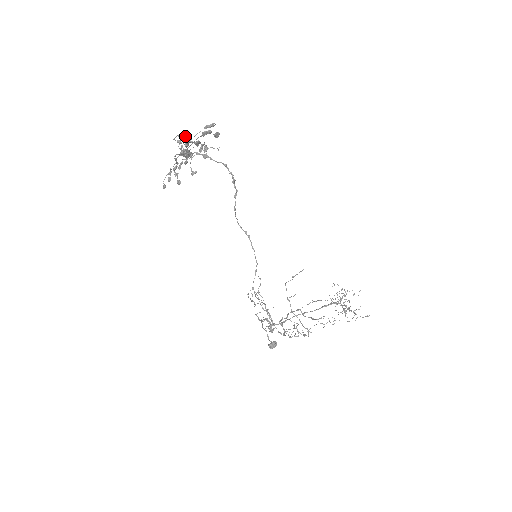
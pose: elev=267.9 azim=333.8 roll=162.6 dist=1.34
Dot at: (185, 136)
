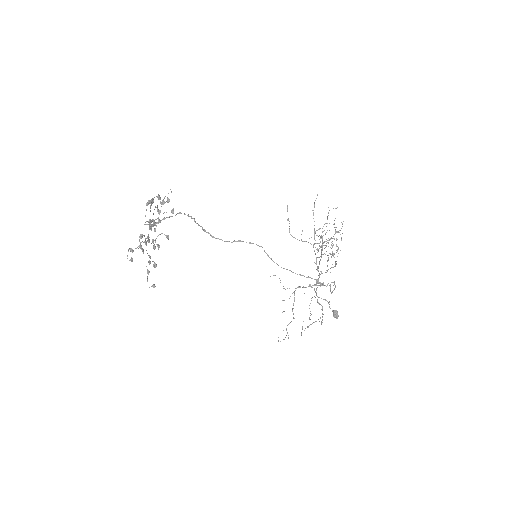
Dot at: occluded
